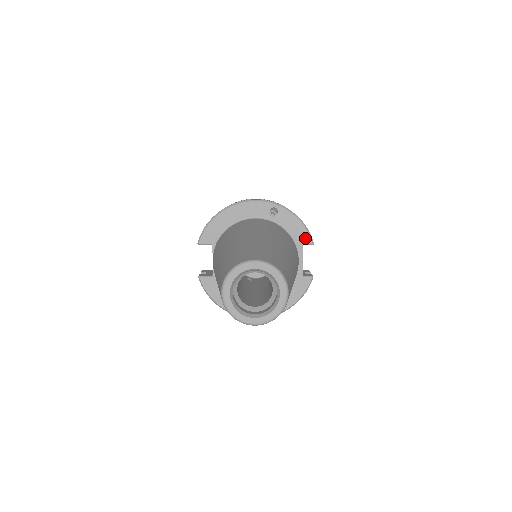
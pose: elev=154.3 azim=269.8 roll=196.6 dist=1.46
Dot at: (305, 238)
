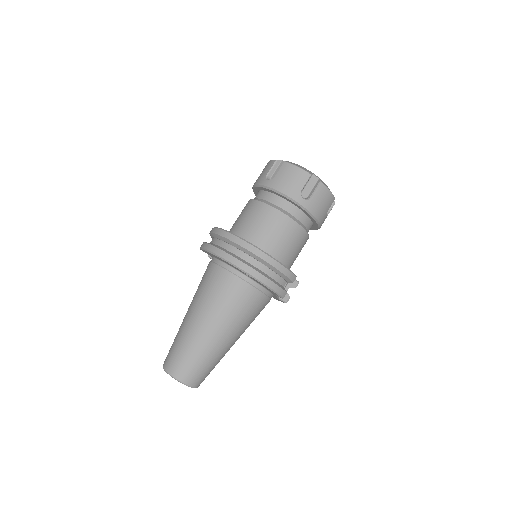
Dot at: (275, 294)
